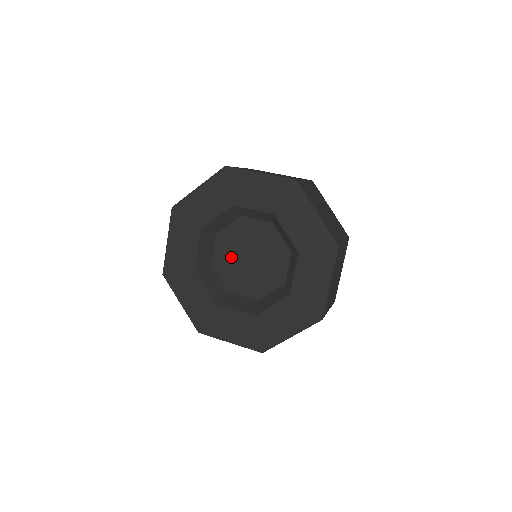
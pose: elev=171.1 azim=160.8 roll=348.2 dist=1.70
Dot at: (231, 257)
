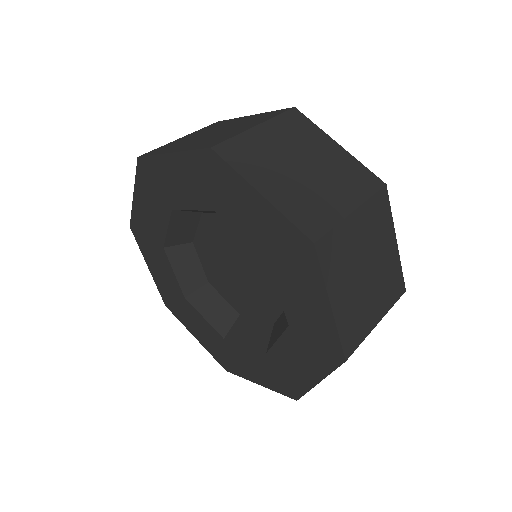
Dot at: (220, 270)
